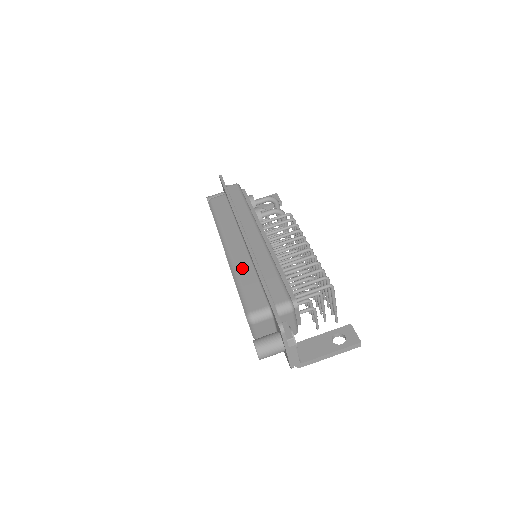
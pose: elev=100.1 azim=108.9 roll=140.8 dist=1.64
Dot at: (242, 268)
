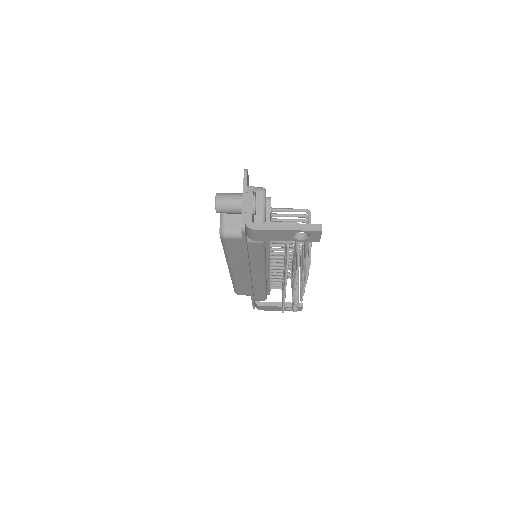
Dot at: occluded
